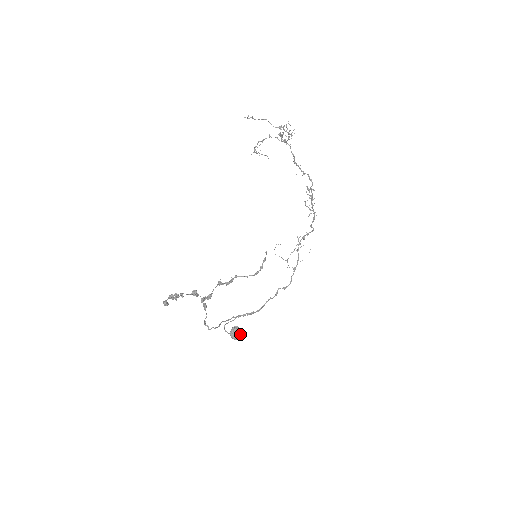
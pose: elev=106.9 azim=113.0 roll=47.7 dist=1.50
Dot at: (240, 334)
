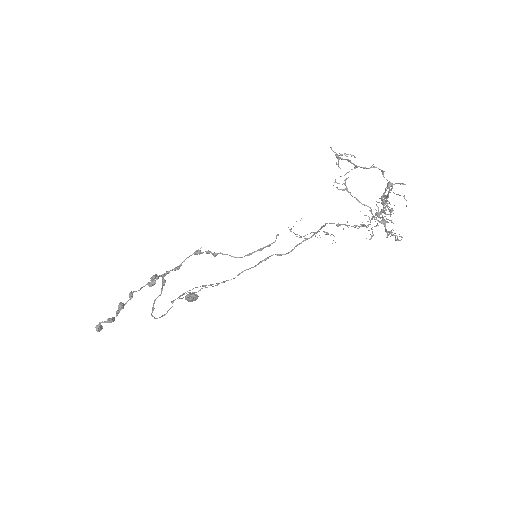
Dot at: occluded
